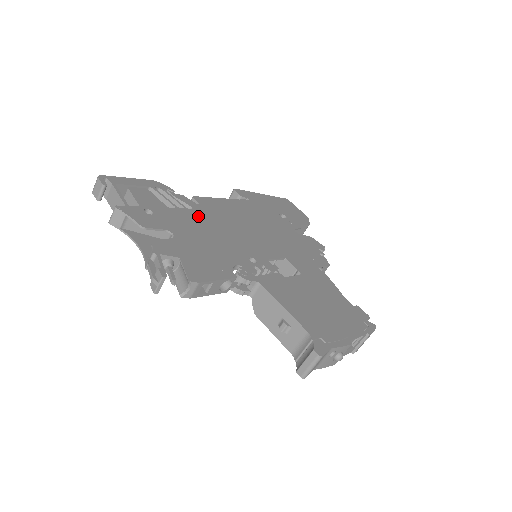
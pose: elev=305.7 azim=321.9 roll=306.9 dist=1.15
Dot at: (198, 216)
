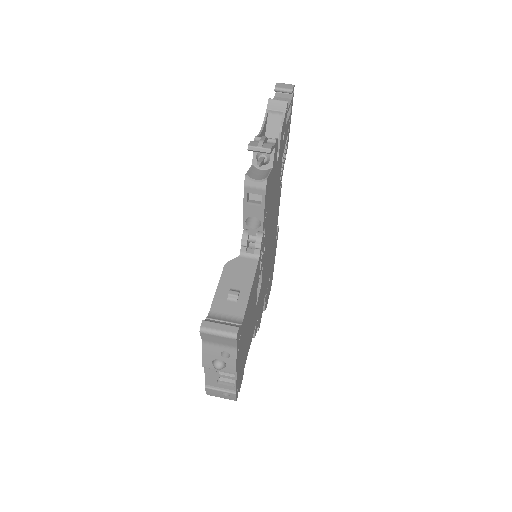
Dot at: (278, 188)
